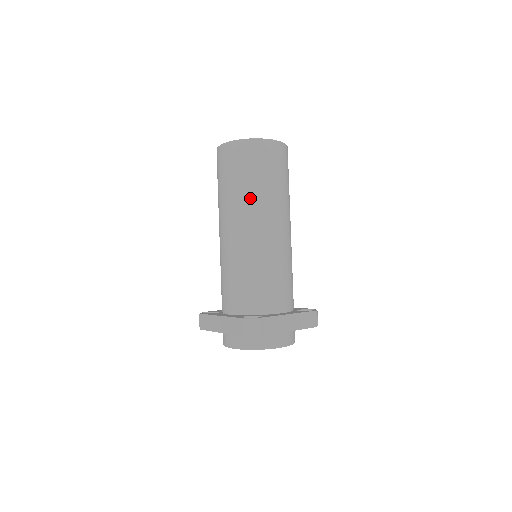
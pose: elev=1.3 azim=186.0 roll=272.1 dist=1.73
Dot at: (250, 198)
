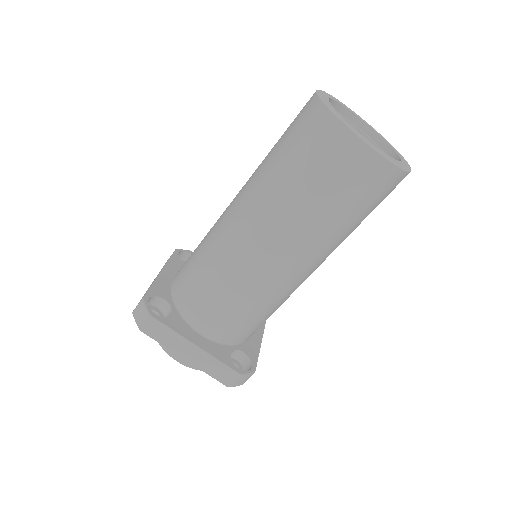
Dot at: (336, 240)
